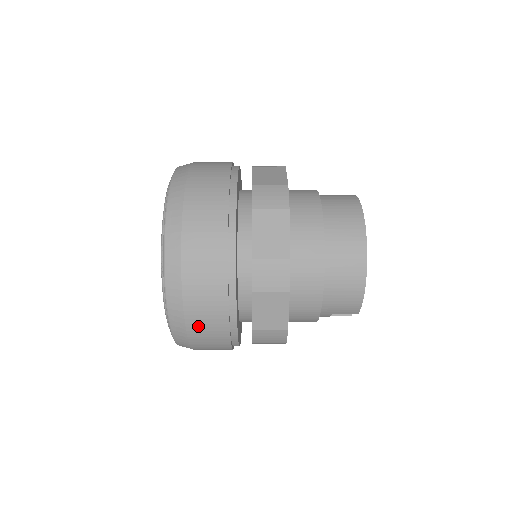
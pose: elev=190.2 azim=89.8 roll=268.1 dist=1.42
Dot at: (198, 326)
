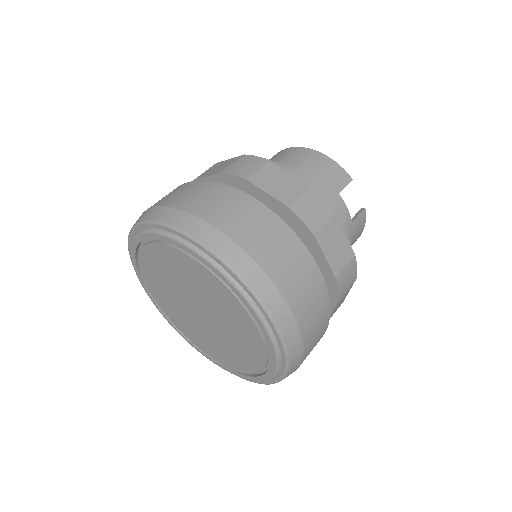
Dot at: occluded
